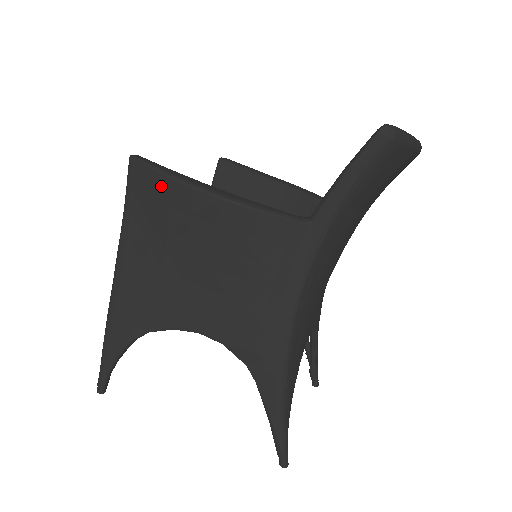
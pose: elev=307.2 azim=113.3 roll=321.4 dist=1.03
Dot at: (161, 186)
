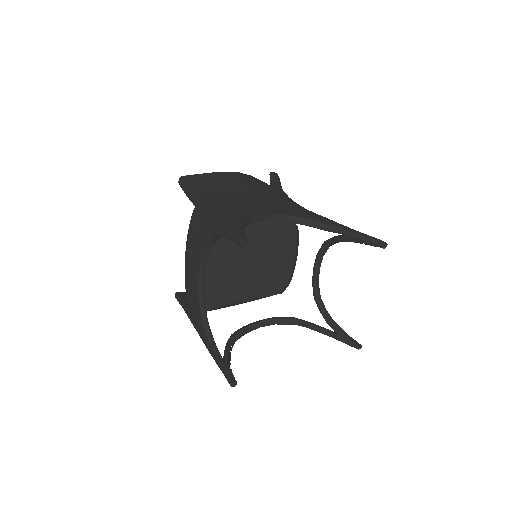
Dot at: (207, 176)
